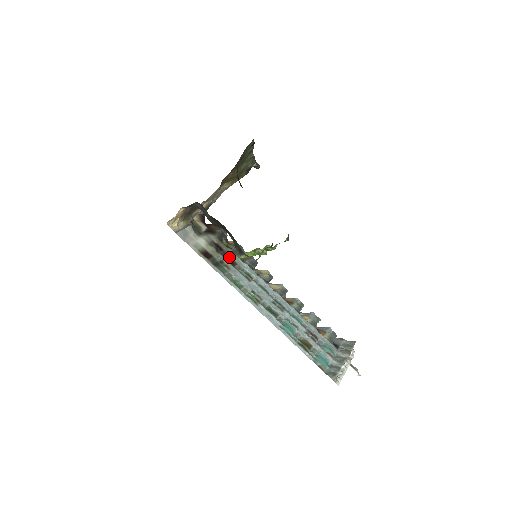
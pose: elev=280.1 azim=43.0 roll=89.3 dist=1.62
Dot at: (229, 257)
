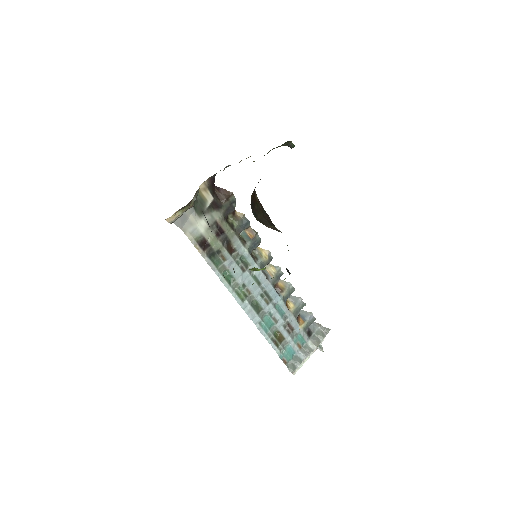
Dot at: (229, 242)
